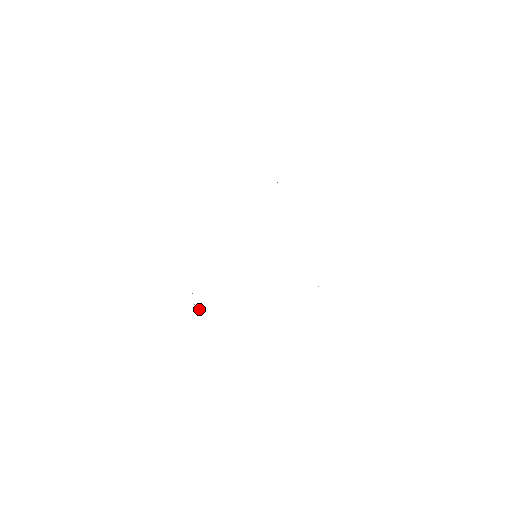
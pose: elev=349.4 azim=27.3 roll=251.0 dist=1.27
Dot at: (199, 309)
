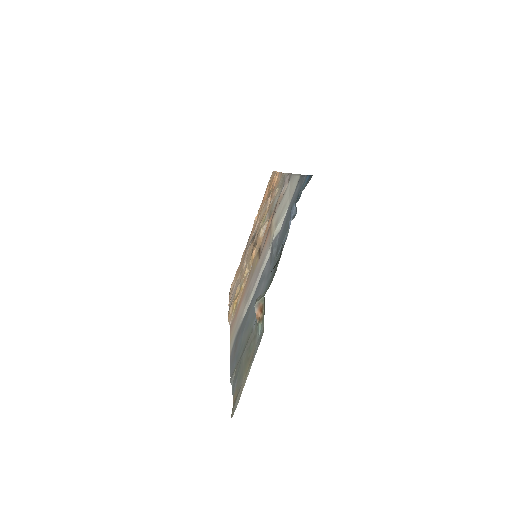
Dot at: (258, 322)
